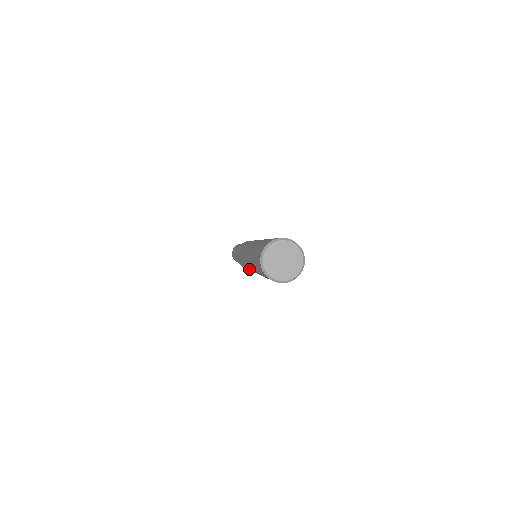
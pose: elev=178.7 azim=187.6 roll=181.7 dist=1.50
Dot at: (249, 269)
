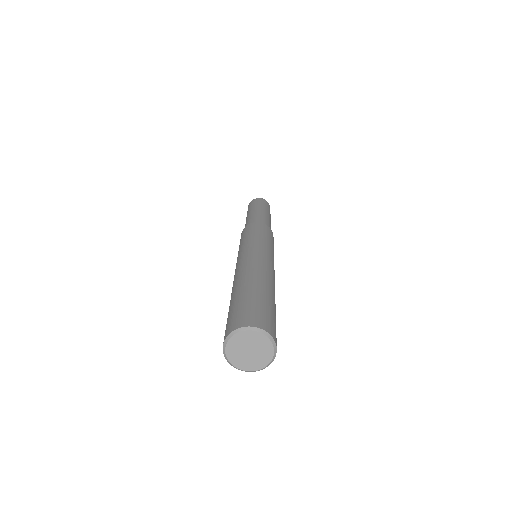
Dot at: occluded
